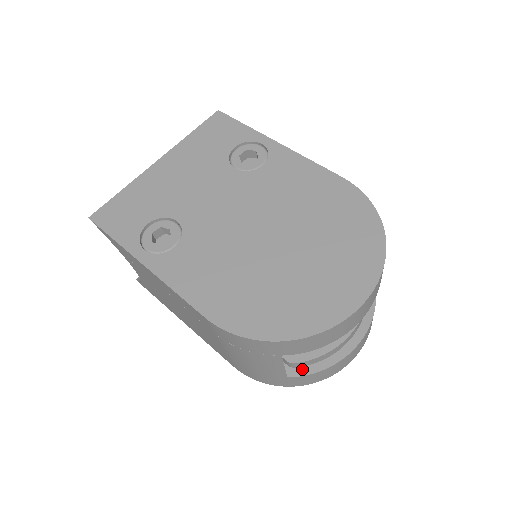
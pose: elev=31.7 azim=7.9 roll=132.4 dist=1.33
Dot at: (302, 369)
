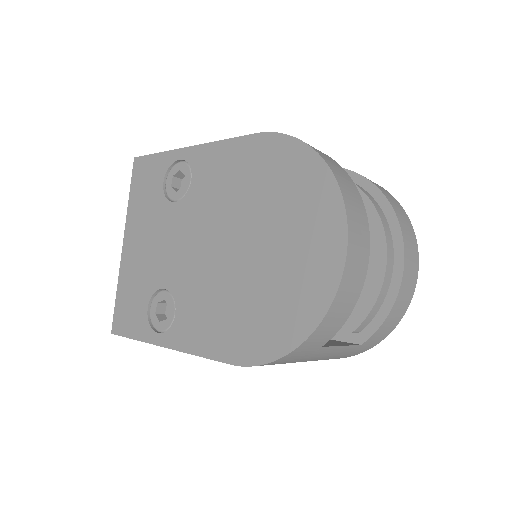
Dot at: (368, 328)
